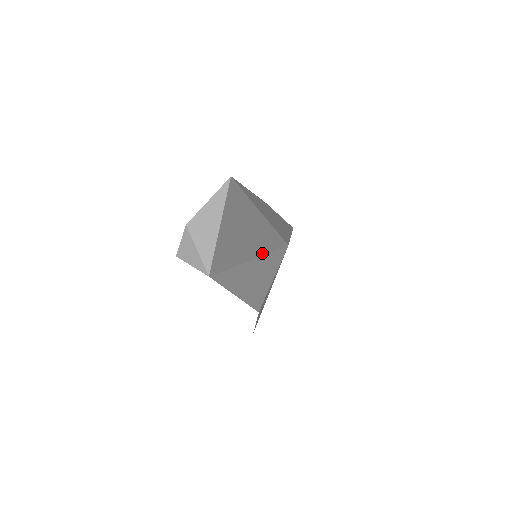
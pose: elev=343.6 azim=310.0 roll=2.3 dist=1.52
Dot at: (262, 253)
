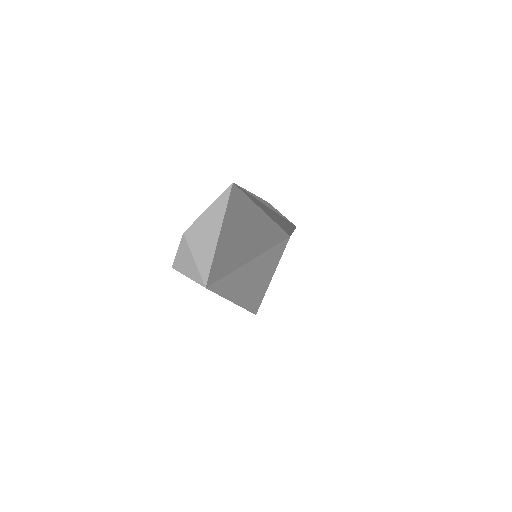
Dot at: (262, 251)
